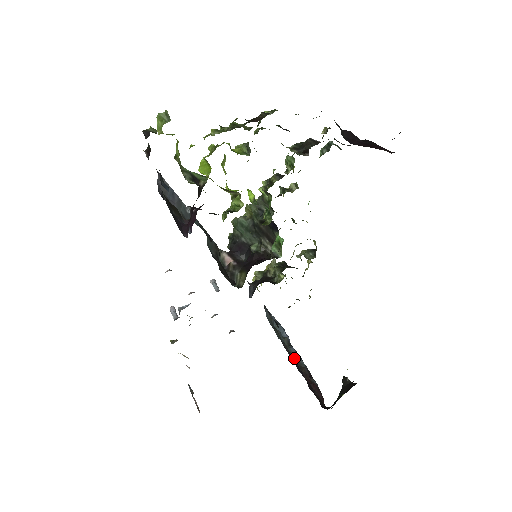
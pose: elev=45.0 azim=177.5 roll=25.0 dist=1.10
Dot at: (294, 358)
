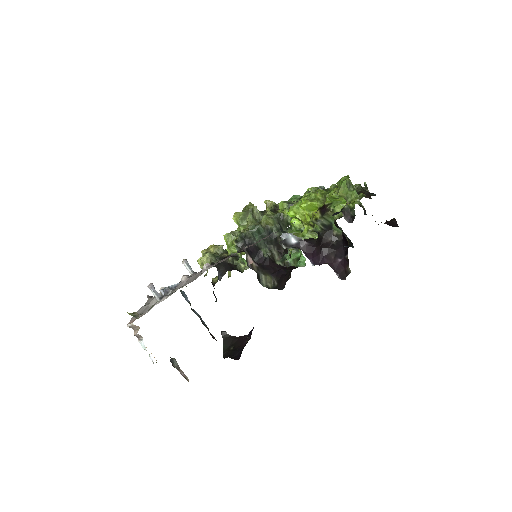
Dot at: (201, 320)
